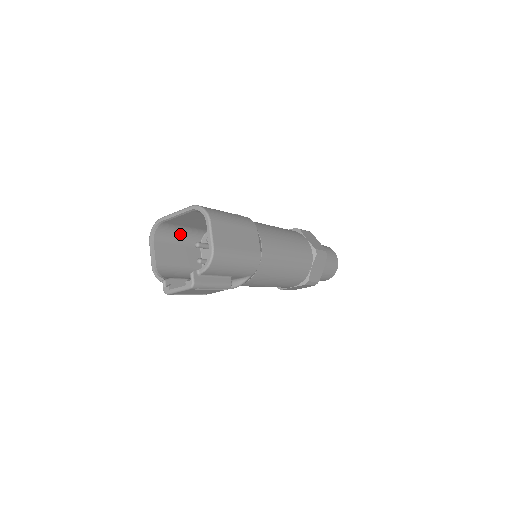
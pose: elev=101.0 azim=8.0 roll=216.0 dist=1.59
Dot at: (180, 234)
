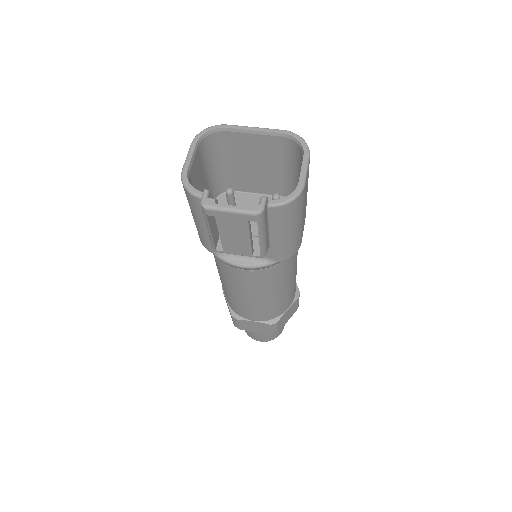
Dot at: (215, 166)
